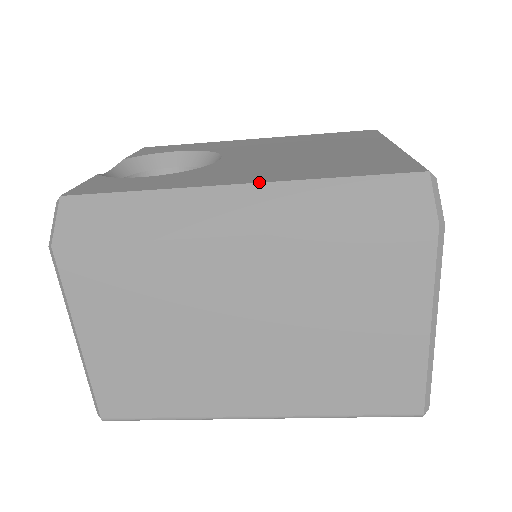
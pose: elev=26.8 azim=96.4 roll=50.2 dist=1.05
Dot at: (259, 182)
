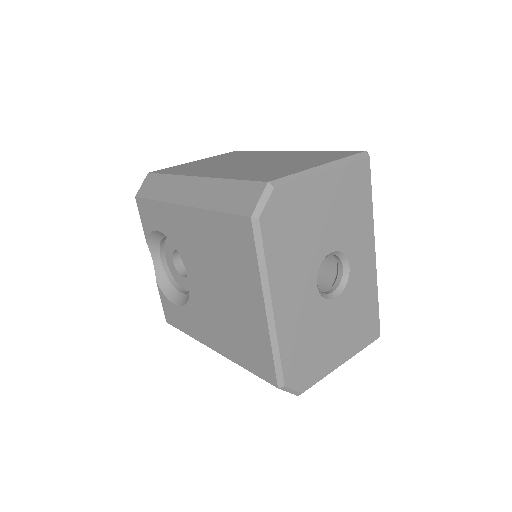
Dot at: occluded
